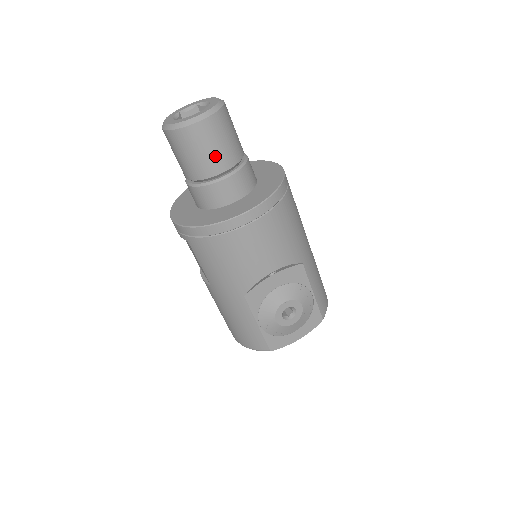
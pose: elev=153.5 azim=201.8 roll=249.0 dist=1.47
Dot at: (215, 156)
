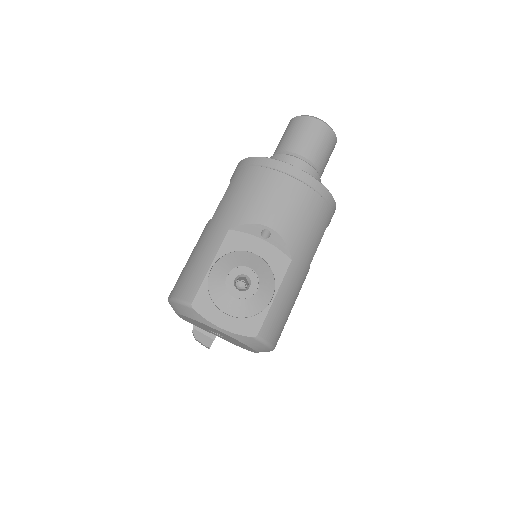
Dot at: (307, 143)
